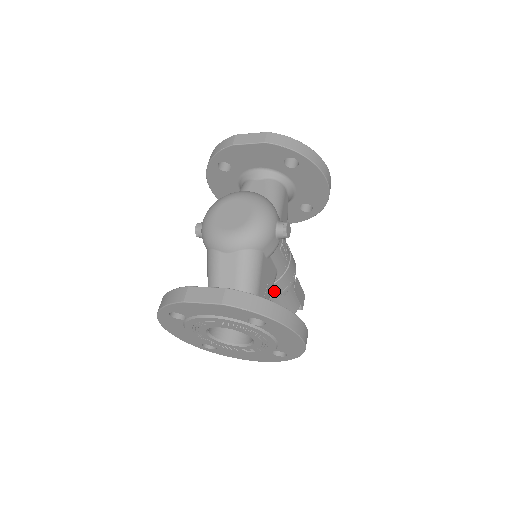
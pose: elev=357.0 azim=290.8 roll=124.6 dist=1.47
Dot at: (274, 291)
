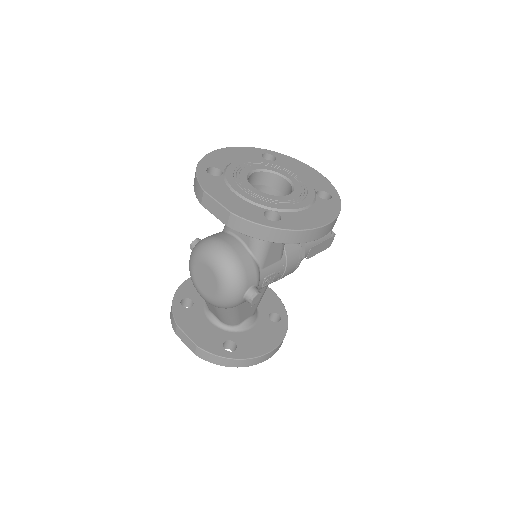
Dot at: occluded
